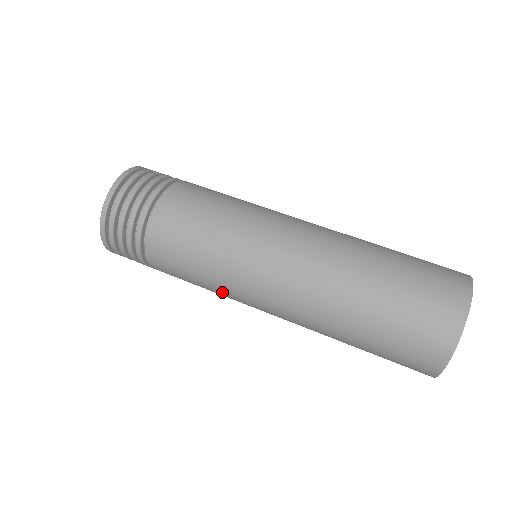
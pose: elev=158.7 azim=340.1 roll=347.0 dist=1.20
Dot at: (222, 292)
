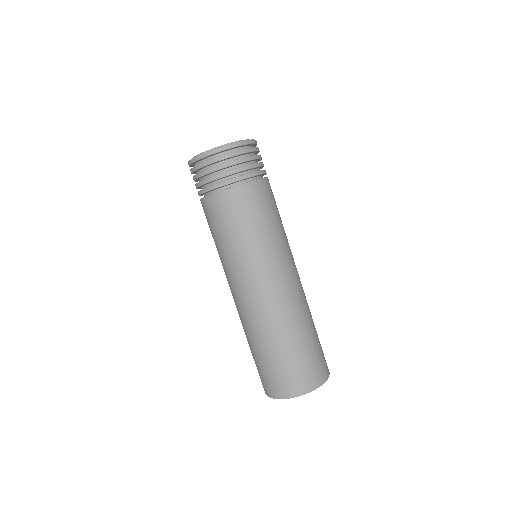
Dot at: occluded
